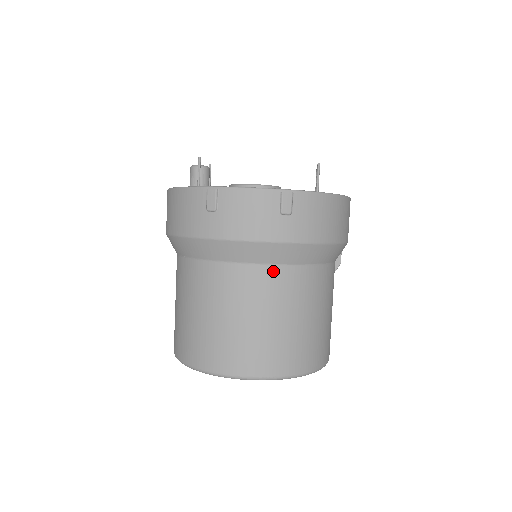
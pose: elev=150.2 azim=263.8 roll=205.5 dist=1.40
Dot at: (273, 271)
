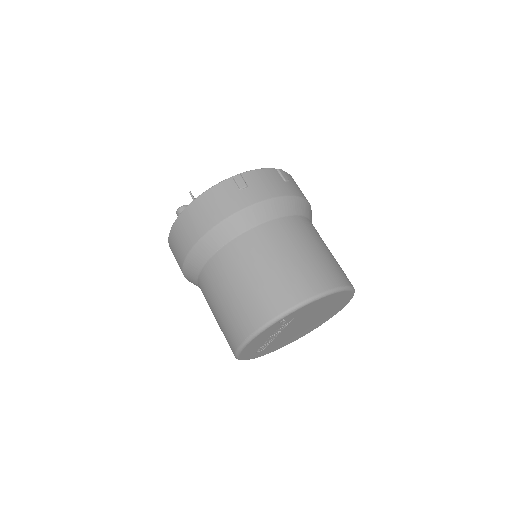
Dot at: (298, 219)
